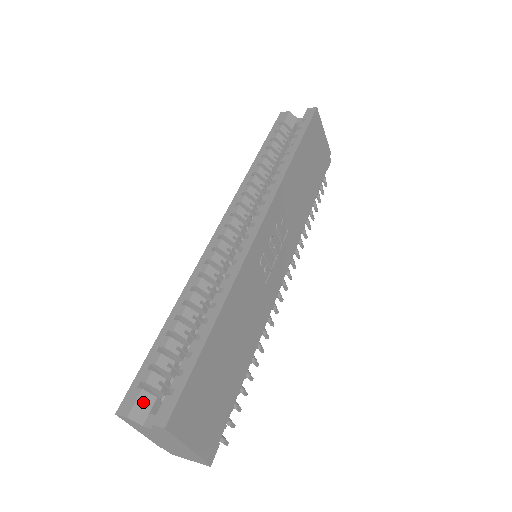
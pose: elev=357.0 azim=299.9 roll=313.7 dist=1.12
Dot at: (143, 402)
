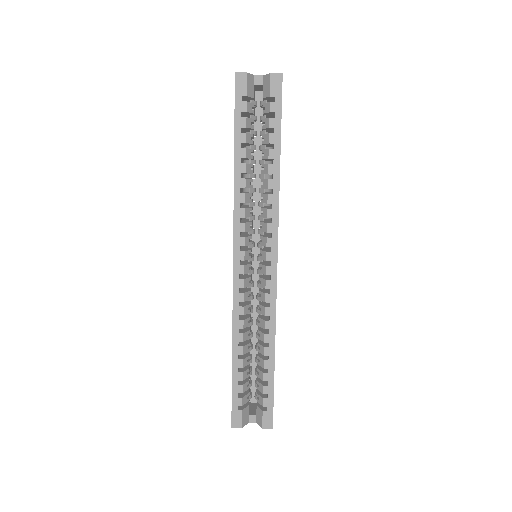
Dot at: (245, 415)
